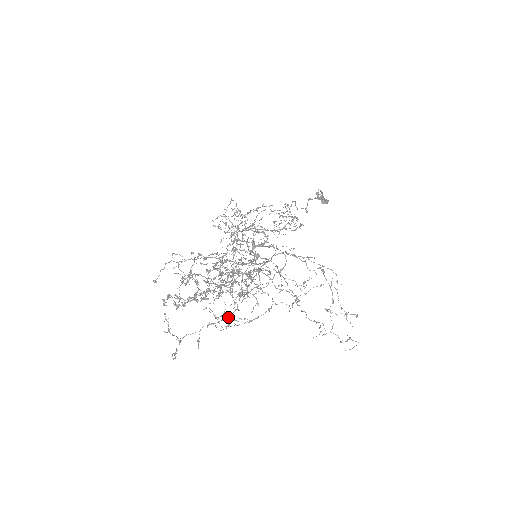
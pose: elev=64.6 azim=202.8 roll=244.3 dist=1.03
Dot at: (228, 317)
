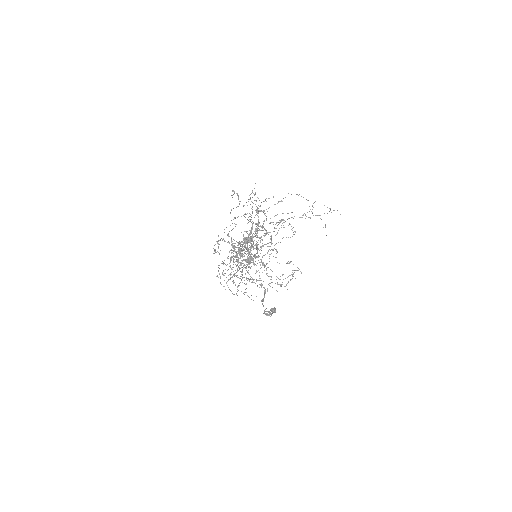
Dot at: (266, 216)
